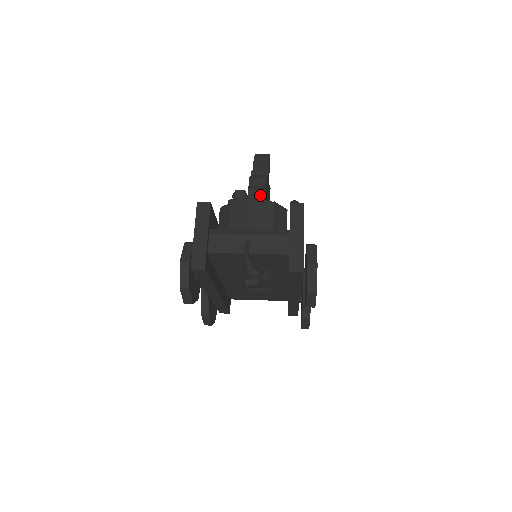
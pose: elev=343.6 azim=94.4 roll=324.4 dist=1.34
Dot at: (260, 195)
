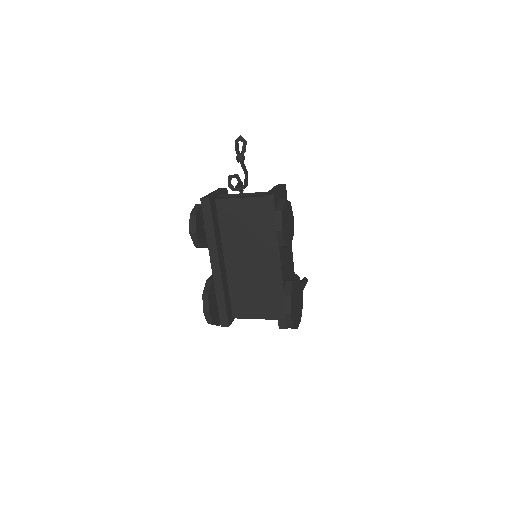
Dot at: occluded
